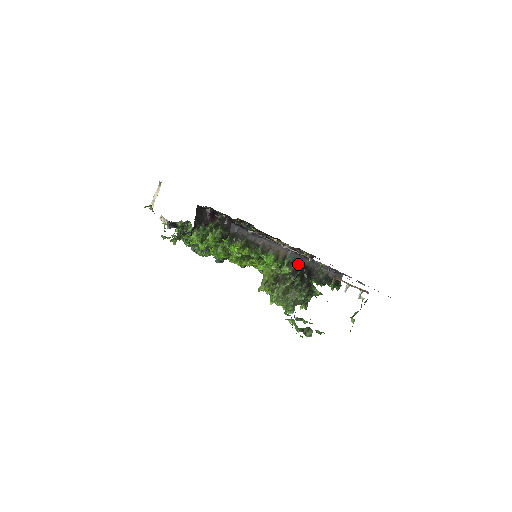
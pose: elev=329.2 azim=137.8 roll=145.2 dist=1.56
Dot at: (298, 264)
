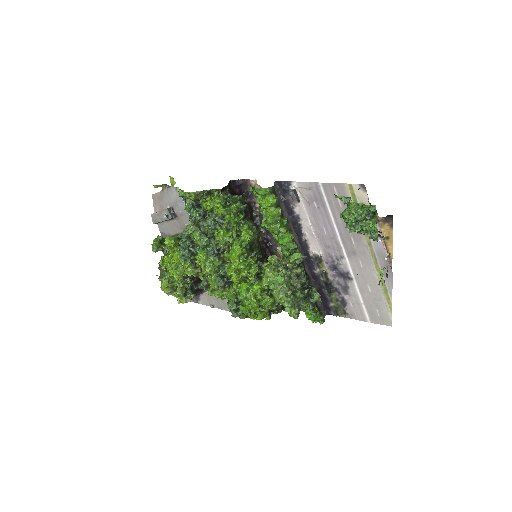
Dot at: (303, 264)
